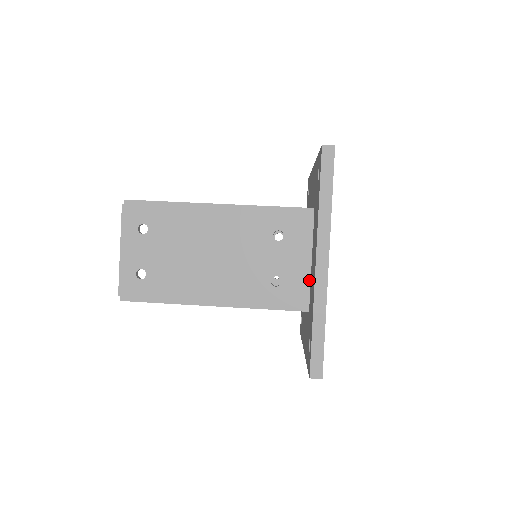
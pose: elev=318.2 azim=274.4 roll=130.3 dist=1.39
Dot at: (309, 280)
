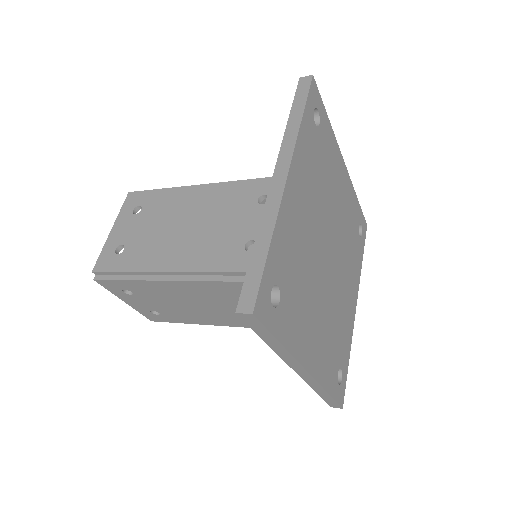
Dot at: occluded
